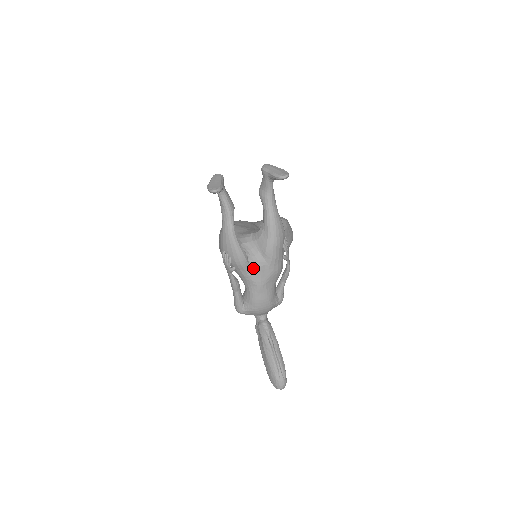
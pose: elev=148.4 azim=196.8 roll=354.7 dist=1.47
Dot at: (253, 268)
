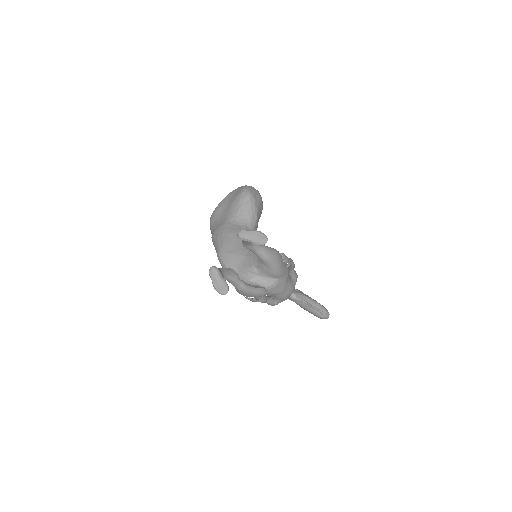
Dot at: (272, 289)
